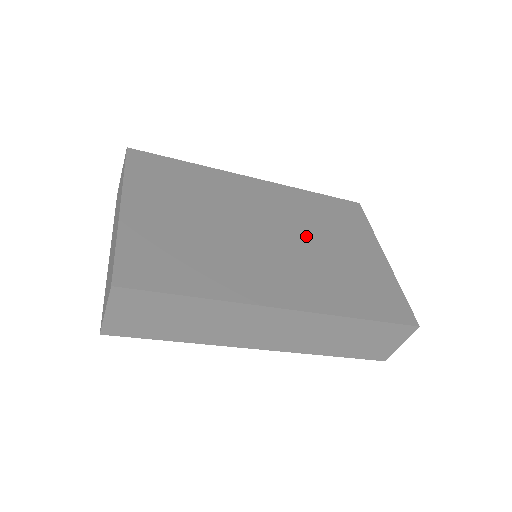
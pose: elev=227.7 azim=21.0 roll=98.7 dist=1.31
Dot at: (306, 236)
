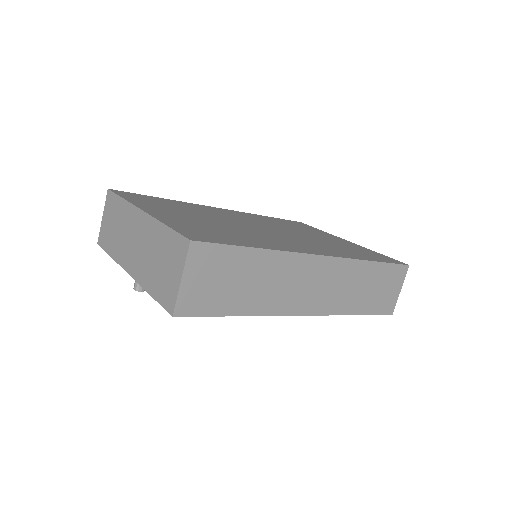
Dot at: (289, 231)
